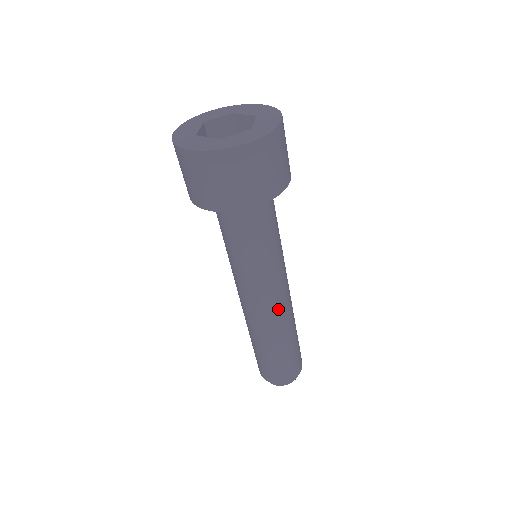
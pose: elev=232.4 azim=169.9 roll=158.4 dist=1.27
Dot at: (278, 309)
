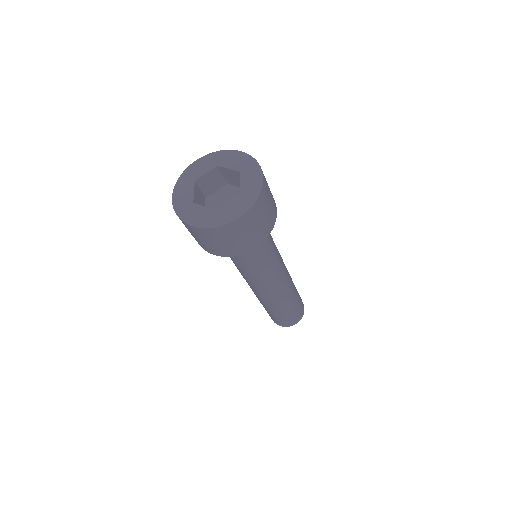
Dot at: (261, 294)
